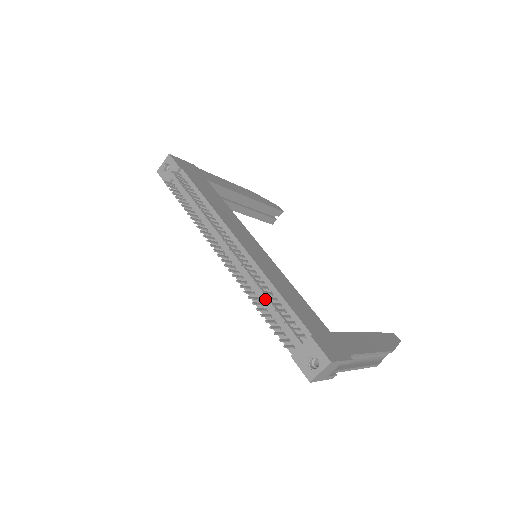
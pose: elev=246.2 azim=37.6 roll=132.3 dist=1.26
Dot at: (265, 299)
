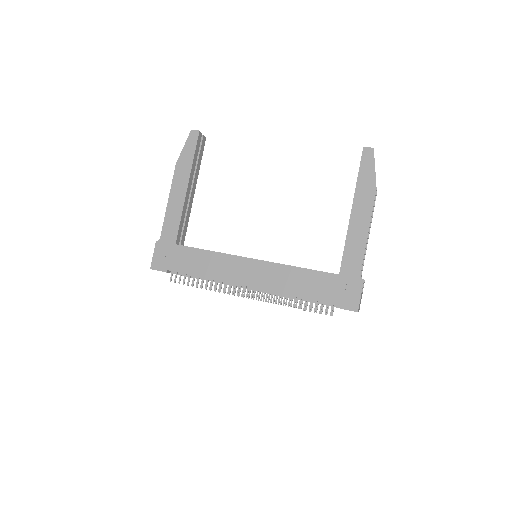
Dot at: (297, 300)
